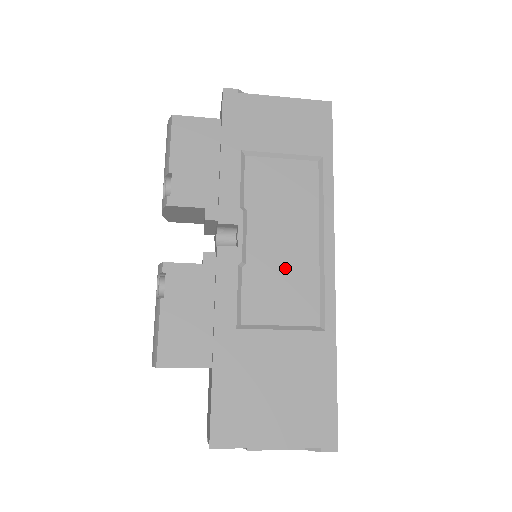
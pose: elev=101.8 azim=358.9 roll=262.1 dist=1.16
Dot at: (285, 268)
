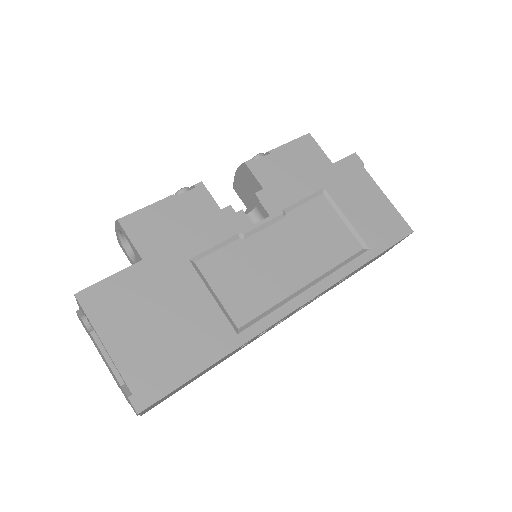
Dot at: (264, 271)
